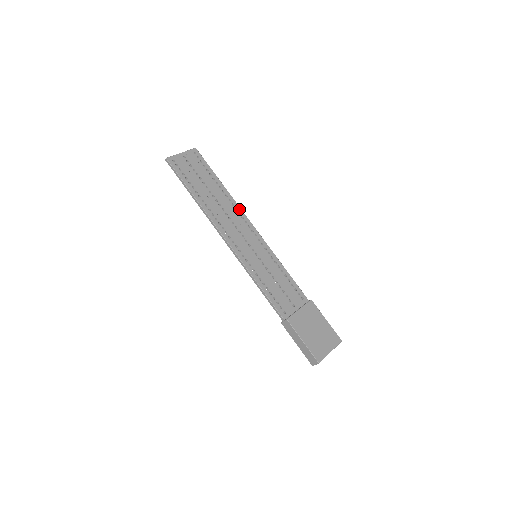
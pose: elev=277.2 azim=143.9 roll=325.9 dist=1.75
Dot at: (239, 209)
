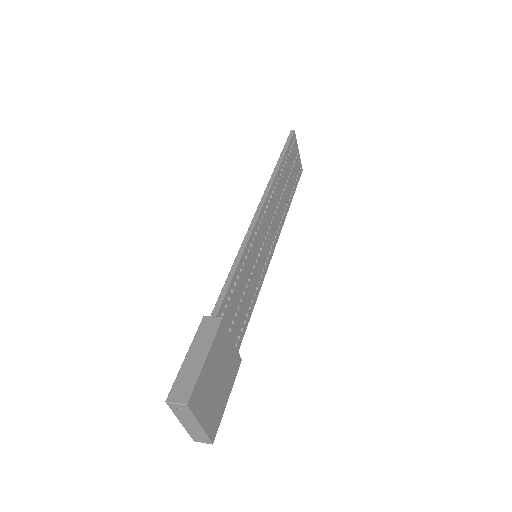
Dot at: (281, 227)
